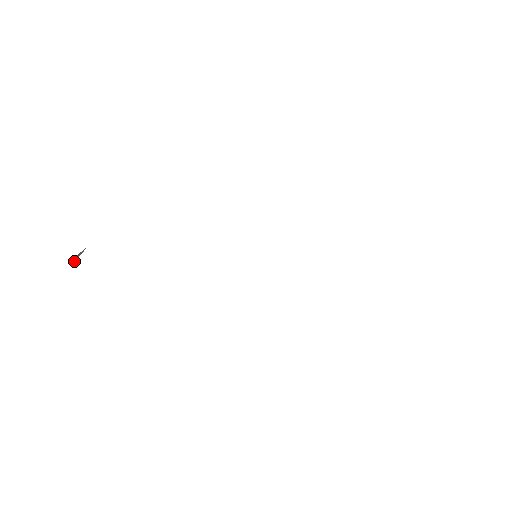
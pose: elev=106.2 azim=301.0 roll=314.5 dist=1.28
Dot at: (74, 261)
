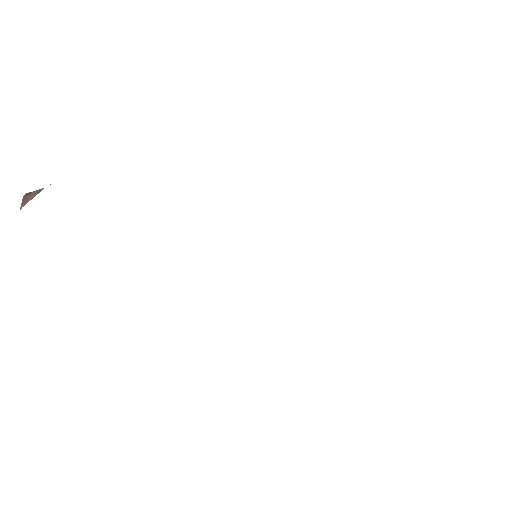
Dot at: (20, 208)
